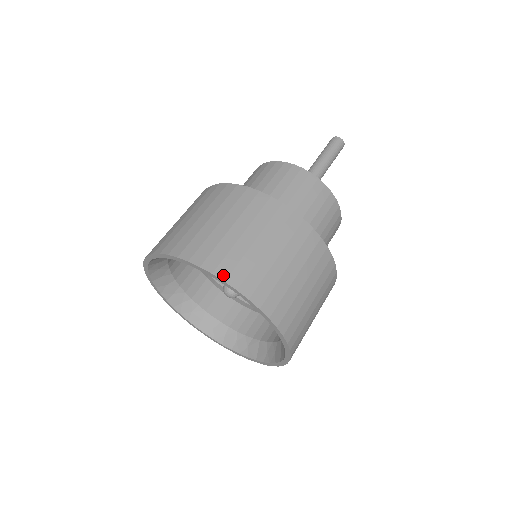
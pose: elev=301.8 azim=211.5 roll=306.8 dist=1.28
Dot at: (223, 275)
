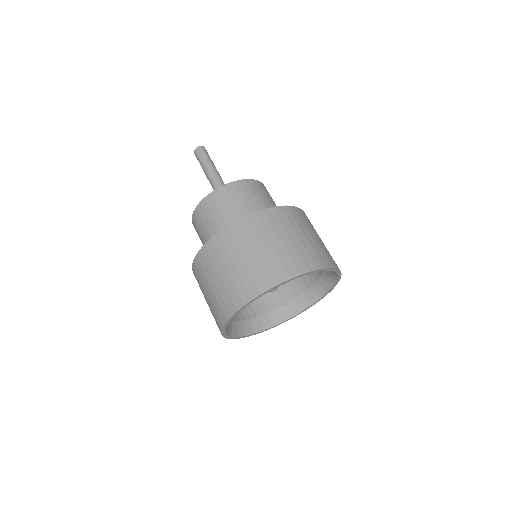
Dot at: (327, 265)
